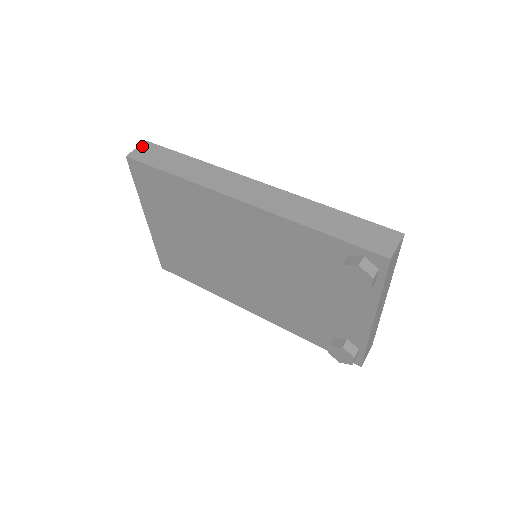
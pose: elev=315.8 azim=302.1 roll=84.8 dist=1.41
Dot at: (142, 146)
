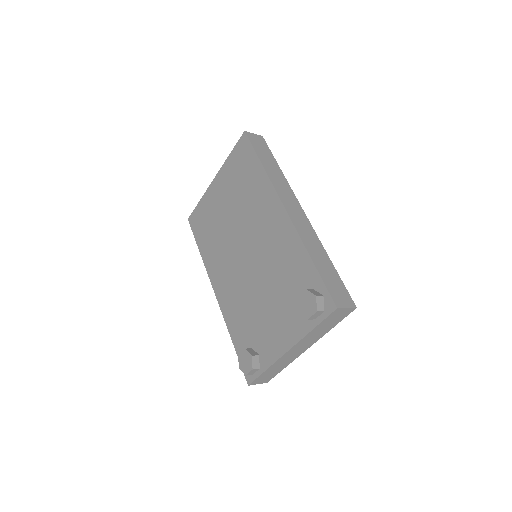
Dot at: (258, 136)
